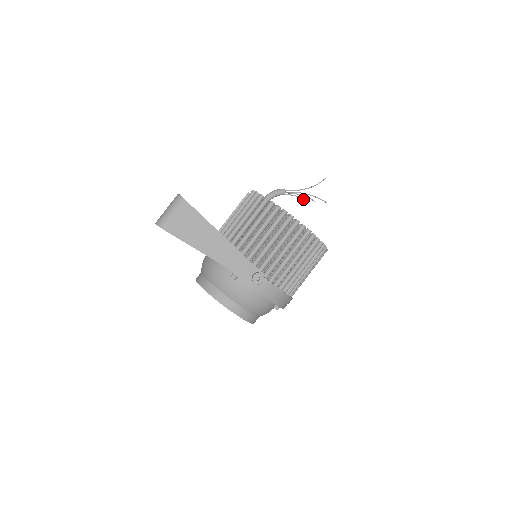
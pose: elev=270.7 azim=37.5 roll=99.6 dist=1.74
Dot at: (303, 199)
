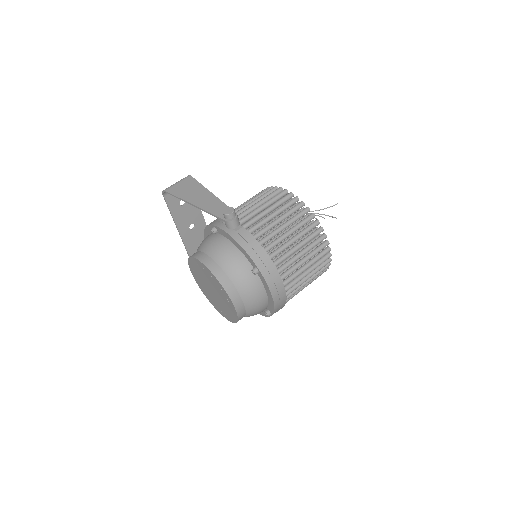
Dot at: occluded
